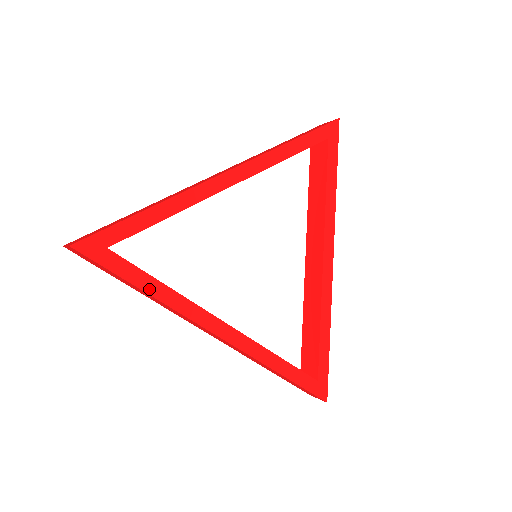
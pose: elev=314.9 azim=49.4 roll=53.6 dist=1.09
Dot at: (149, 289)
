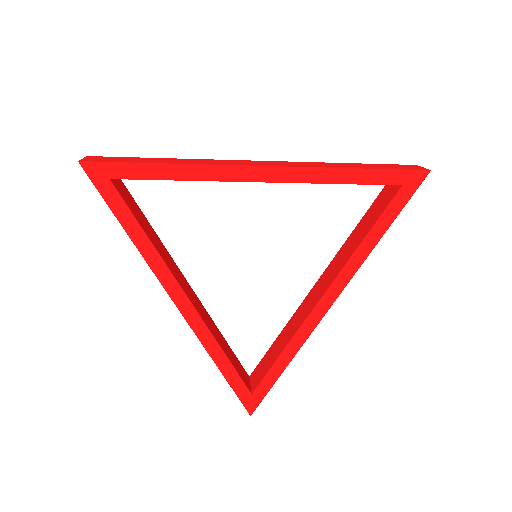
Dot at: (131, 231)
